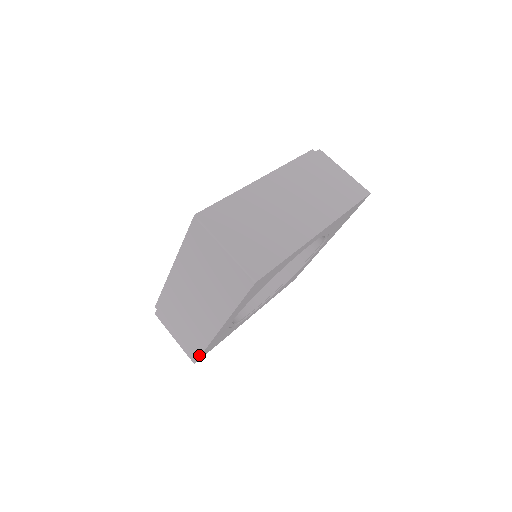
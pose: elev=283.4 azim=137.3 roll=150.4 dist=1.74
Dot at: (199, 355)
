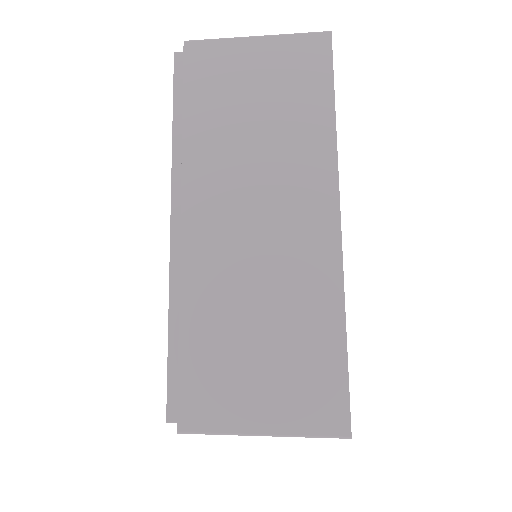
Dot at: occluded
